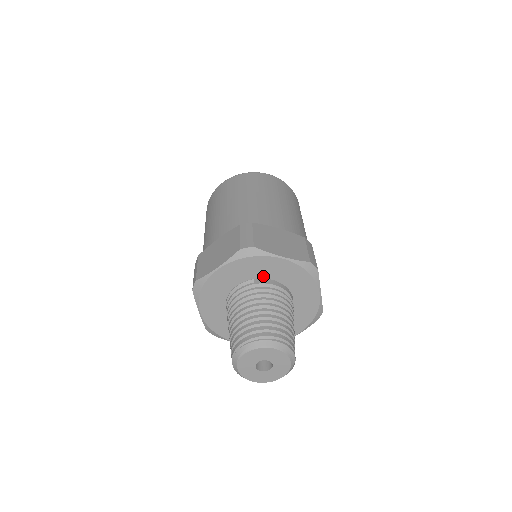
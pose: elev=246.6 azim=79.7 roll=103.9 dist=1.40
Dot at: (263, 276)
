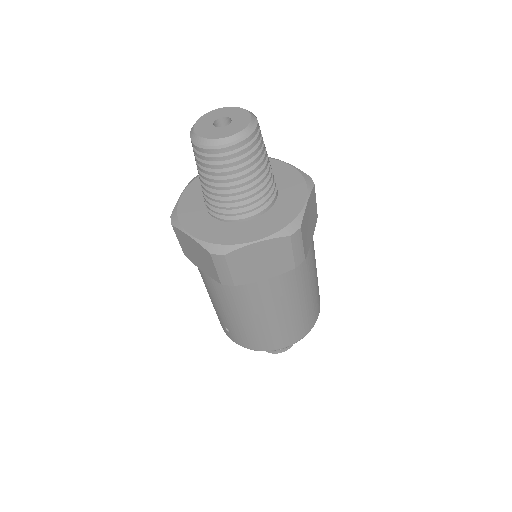
Dot at: occluded
